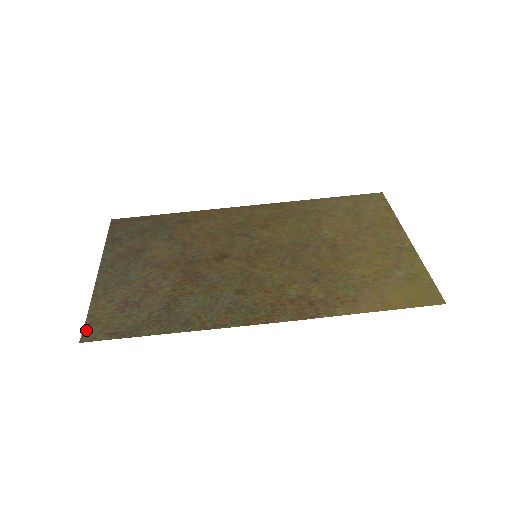
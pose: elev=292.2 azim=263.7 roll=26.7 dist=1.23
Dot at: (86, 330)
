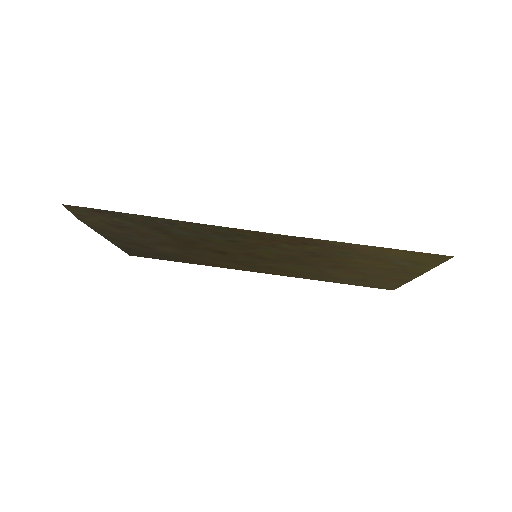
Dot at: (72, 211)
